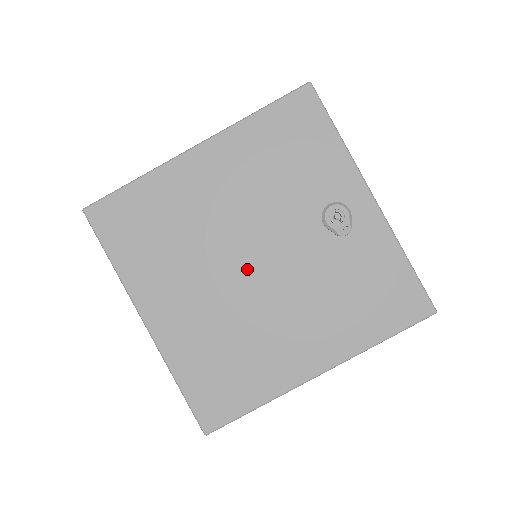
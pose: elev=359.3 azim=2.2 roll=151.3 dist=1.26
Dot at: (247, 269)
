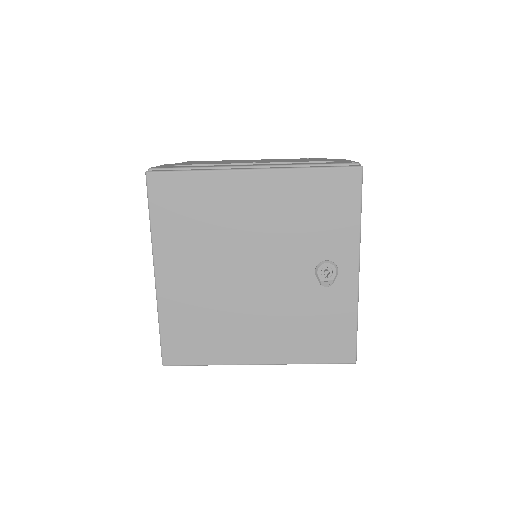
Dot at: (246, 275)
